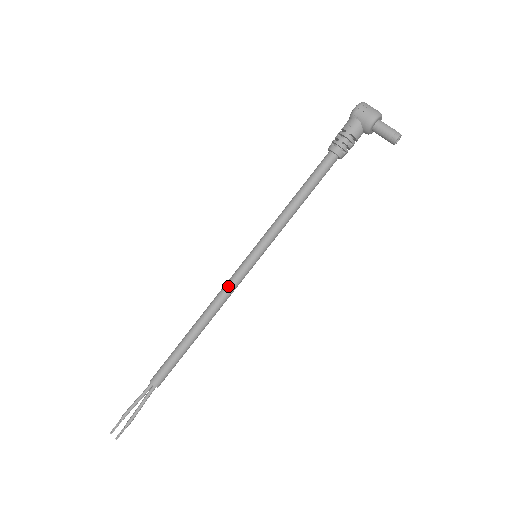
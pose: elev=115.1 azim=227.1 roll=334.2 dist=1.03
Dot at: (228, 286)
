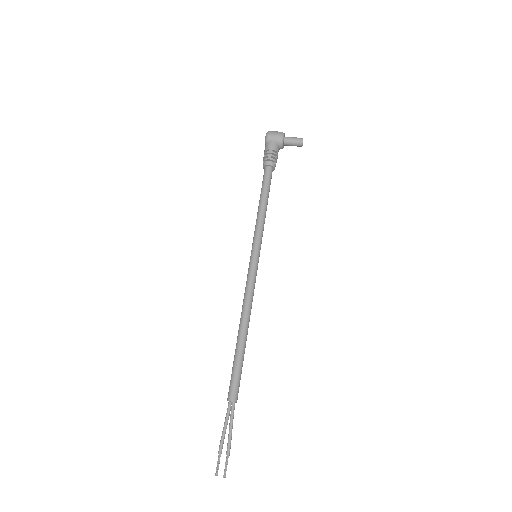
Dot at: (249, 286)
